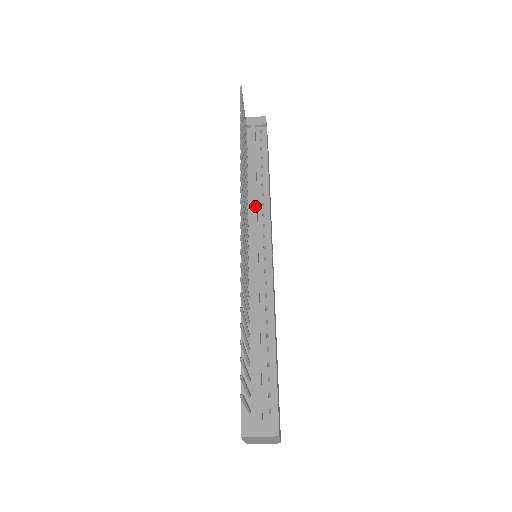
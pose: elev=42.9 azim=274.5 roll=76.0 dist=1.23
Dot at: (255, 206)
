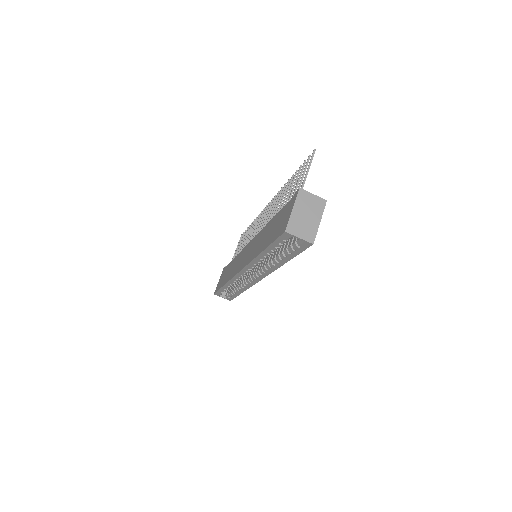
Dot at: occluded
